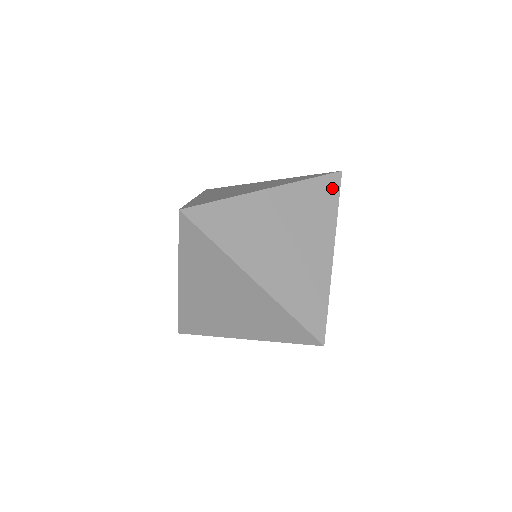
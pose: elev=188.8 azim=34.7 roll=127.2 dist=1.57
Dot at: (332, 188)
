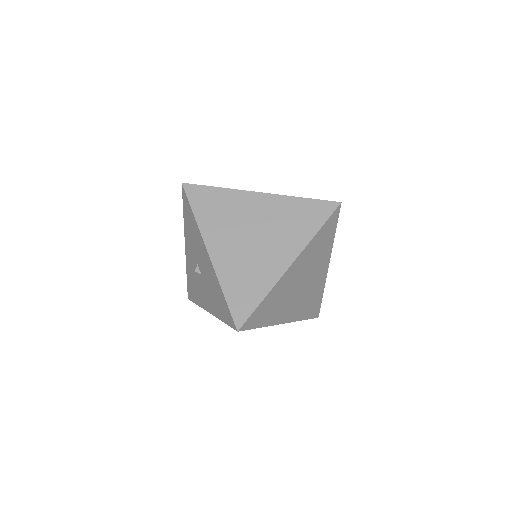
Dot at: (333, 223)
